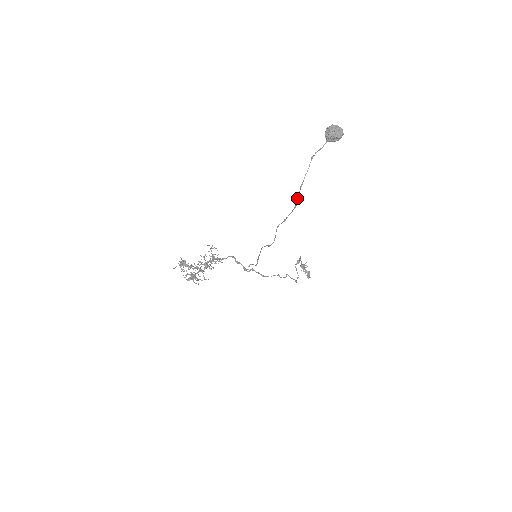
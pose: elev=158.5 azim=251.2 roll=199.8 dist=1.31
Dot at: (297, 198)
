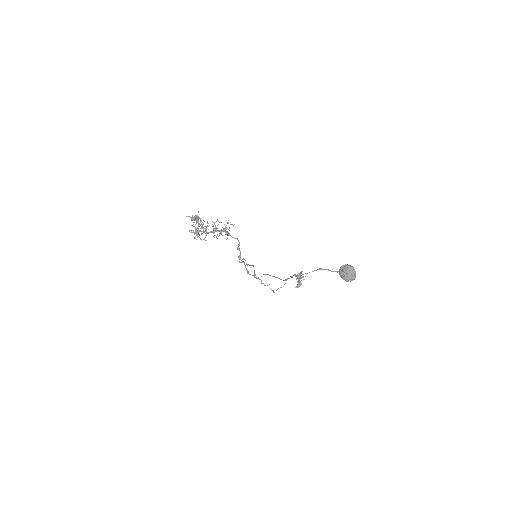
Dot at: (289, 278)
